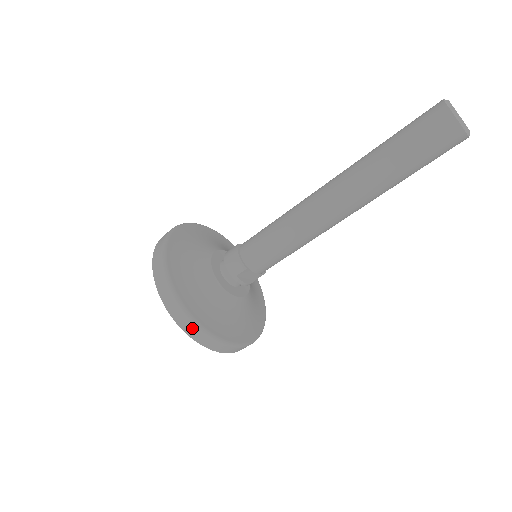
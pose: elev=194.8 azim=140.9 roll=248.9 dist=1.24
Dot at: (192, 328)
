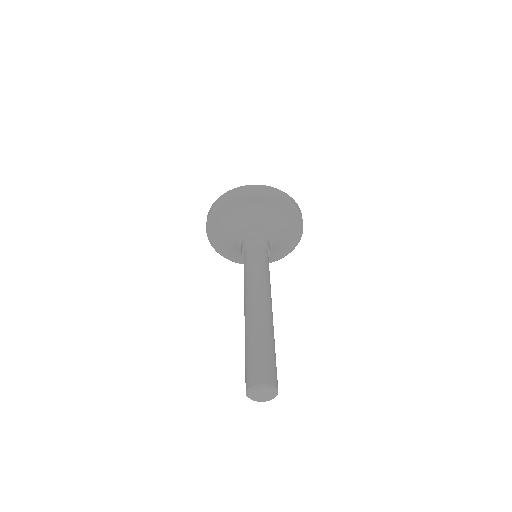
Dot at: occluded
